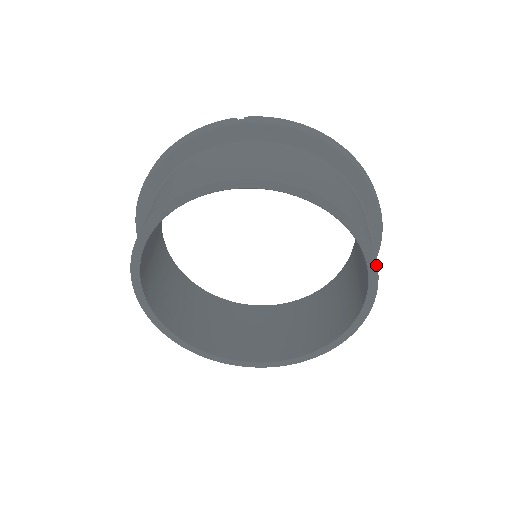
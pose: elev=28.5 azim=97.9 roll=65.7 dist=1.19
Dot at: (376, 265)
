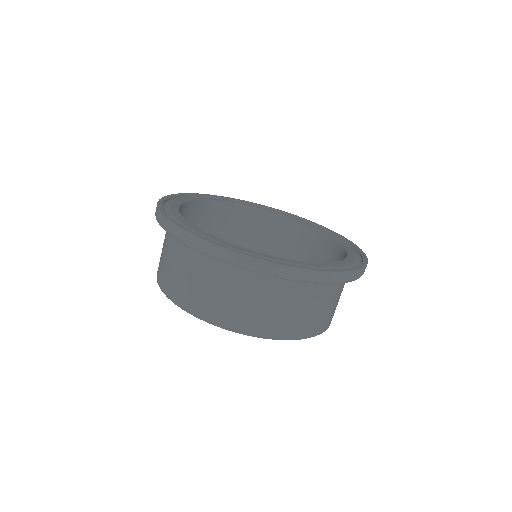
Dot at: occluded
